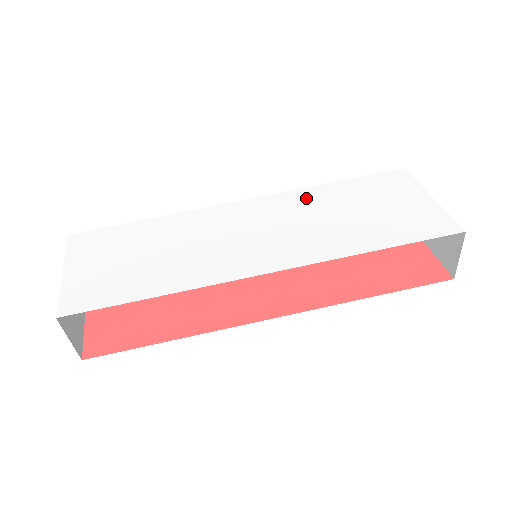
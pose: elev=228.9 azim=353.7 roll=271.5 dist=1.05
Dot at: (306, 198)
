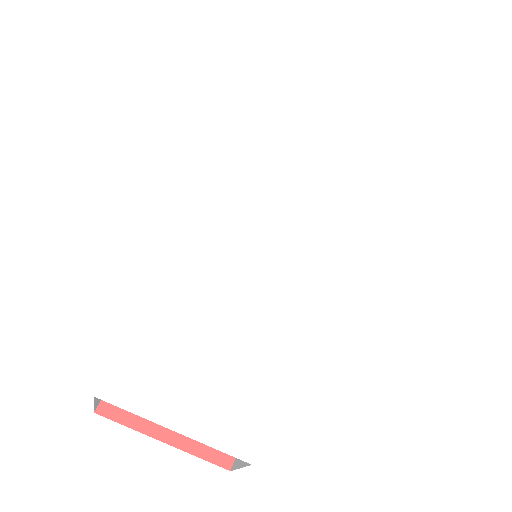
Dot at: (253, 176)
